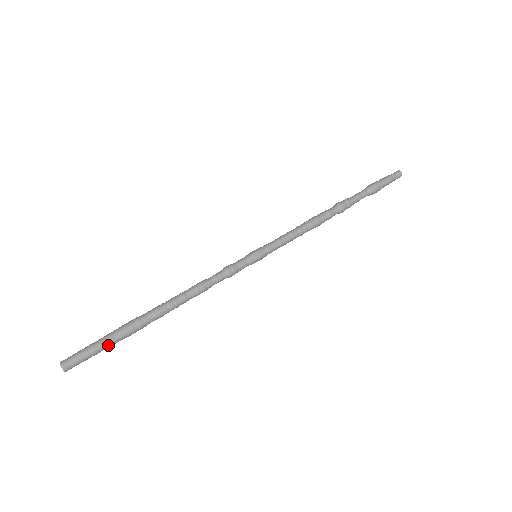
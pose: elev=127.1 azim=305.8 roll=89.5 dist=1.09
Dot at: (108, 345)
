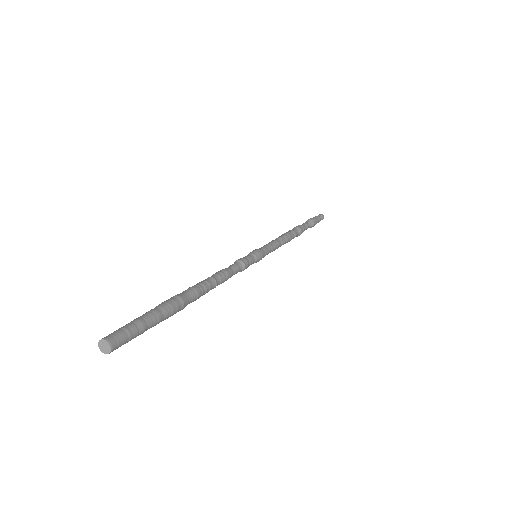
Dot at: (154, 324)
